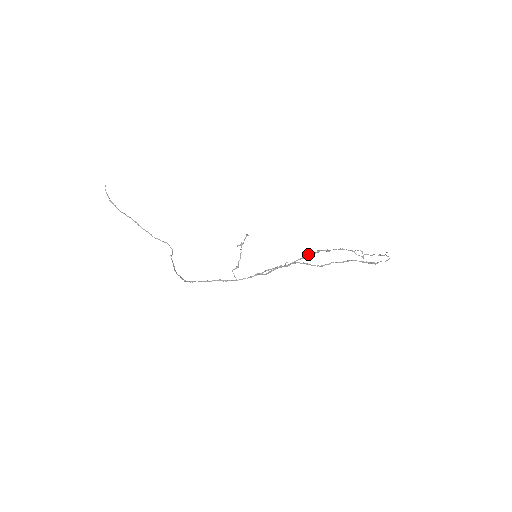
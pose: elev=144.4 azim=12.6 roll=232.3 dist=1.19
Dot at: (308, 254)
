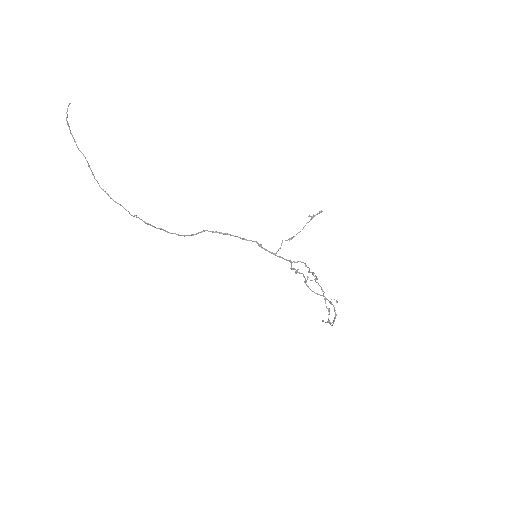
Dot at: (308, 277)
